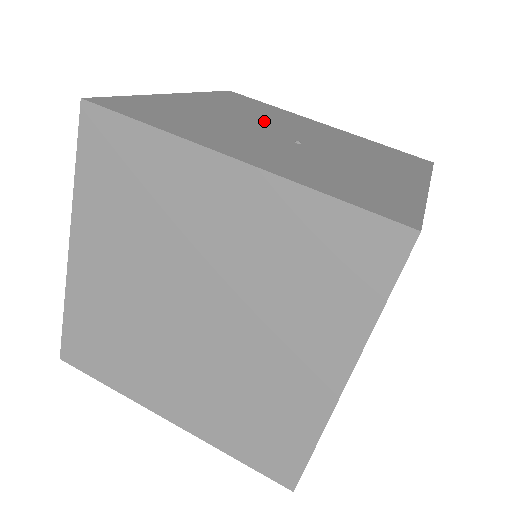
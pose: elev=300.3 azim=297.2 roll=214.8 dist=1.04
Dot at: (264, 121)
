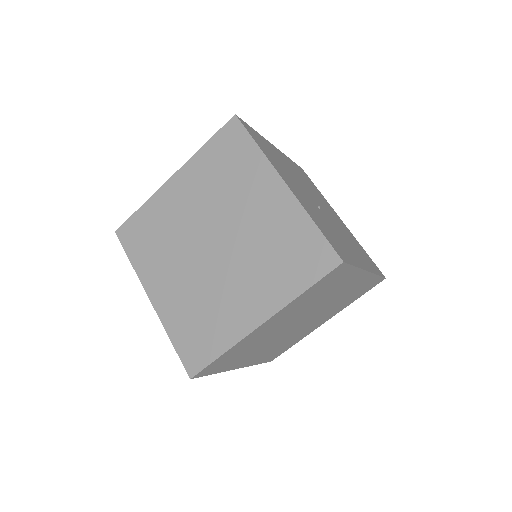
Dot at: (309, 190)
